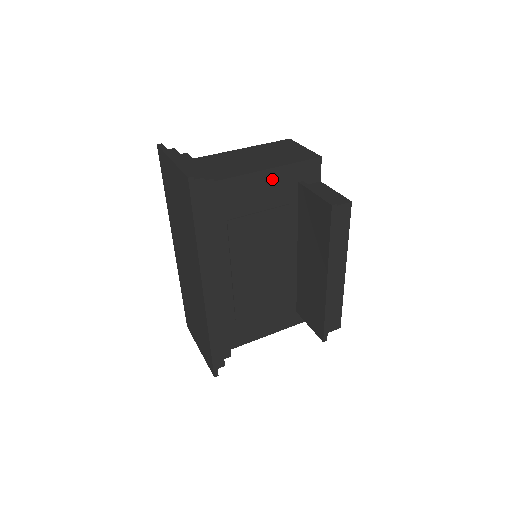
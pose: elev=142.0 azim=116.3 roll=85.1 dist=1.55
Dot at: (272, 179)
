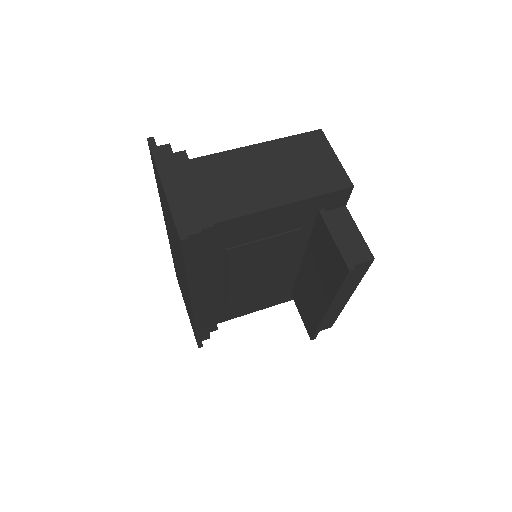
Dot at: (287, 212)
